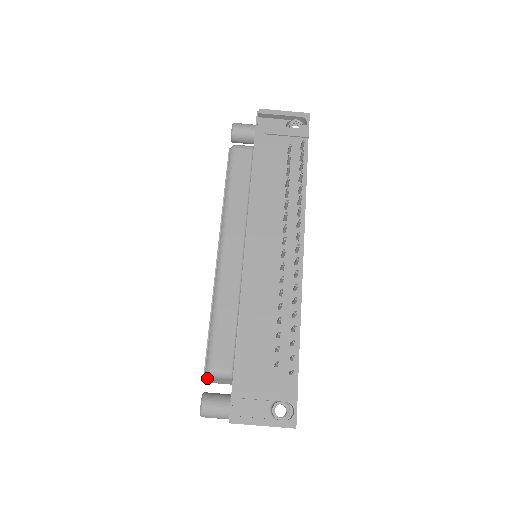
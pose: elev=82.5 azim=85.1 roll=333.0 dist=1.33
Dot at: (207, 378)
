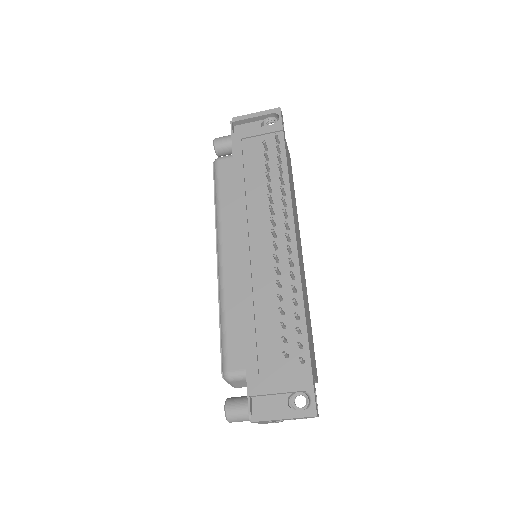
Dot at: occluded
